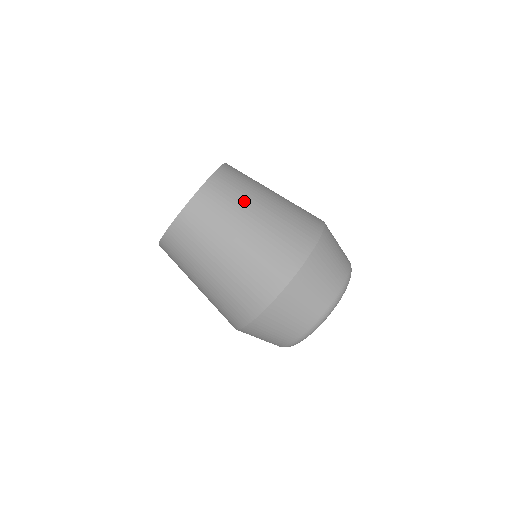
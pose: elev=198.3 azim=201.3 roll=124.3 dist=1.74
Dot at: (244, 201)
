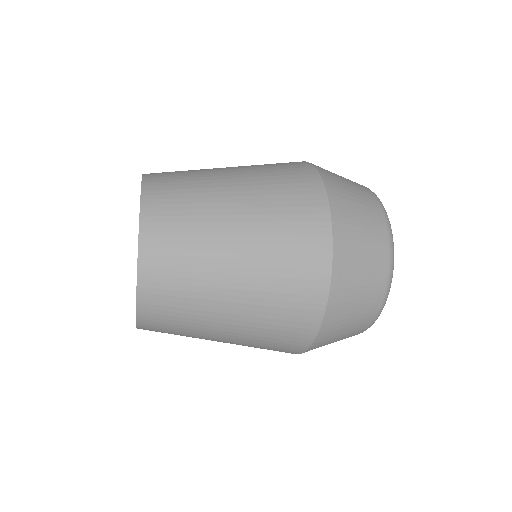
Dot at: (205, 214)
